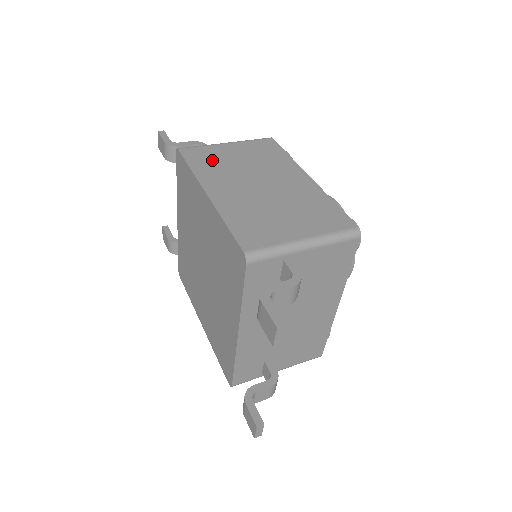
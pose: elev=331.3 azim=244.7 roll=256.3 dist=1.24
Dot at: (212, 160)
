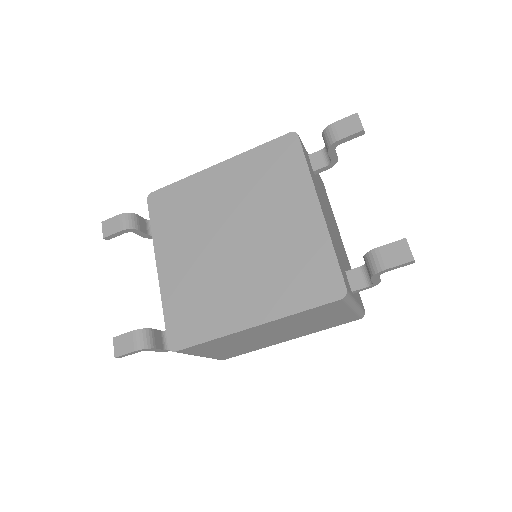
Dot at: occluded
